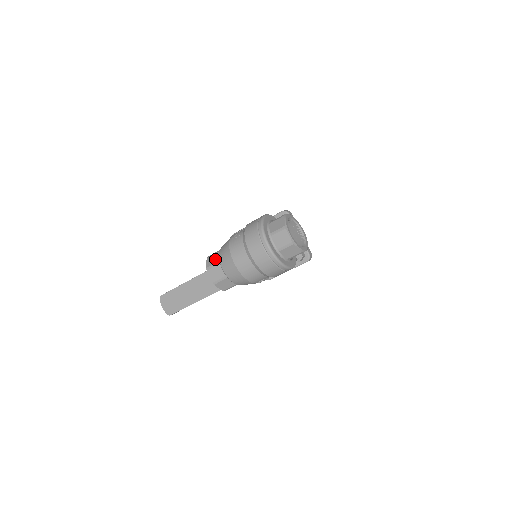
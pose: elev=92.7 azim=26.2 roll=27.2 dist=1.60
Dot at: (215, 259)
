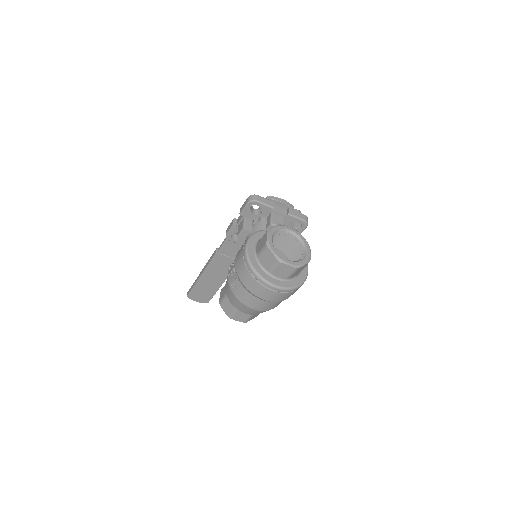
Dot at: (230, 306)
